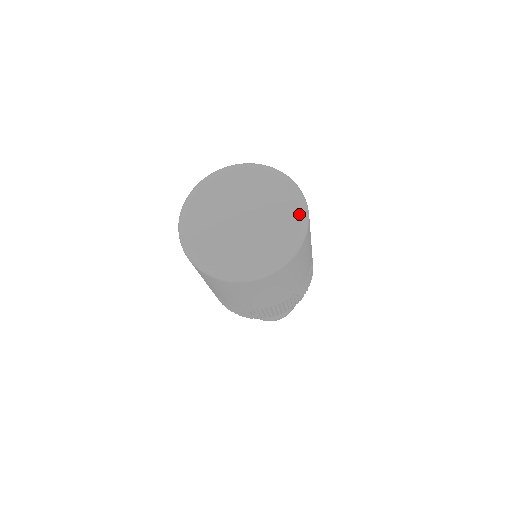
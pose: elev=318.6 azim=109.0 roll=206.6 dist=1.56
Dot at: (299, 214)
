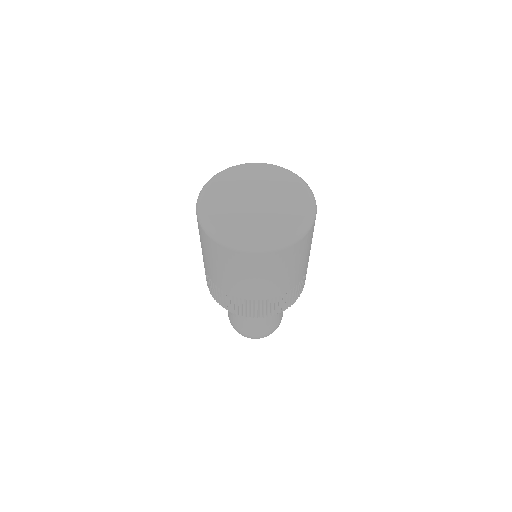
Dot at: (300, 181)
